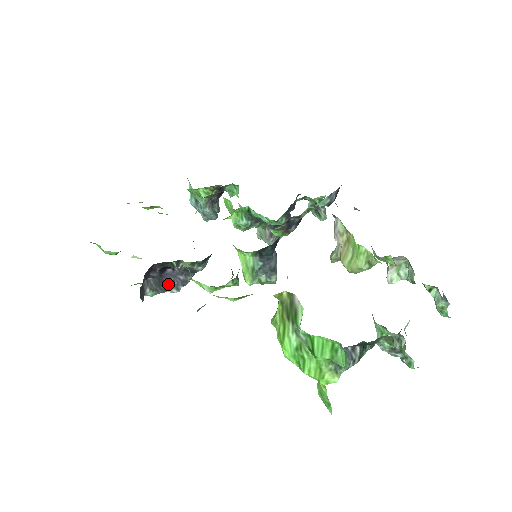
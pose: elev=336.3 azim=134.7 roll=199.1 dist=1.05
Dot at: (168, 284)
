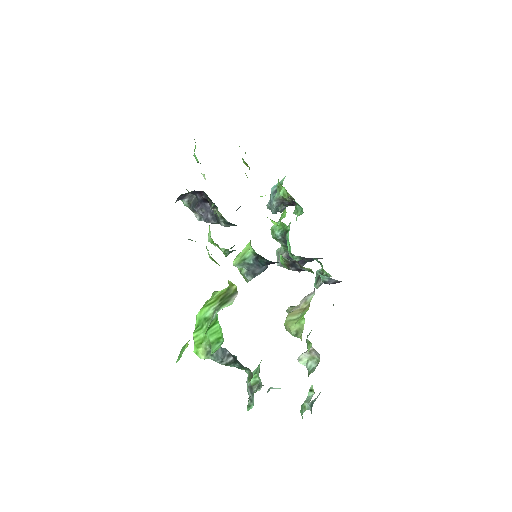
Dot at: (199, 210)
